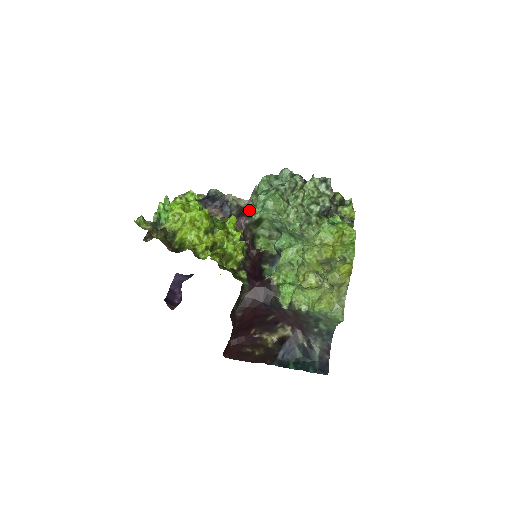
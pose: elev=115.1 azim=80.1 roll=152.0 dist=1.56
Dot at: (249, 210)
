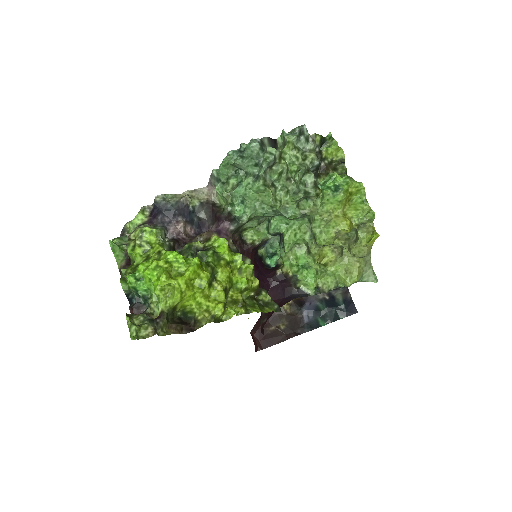
Dot at: (229, 214)
